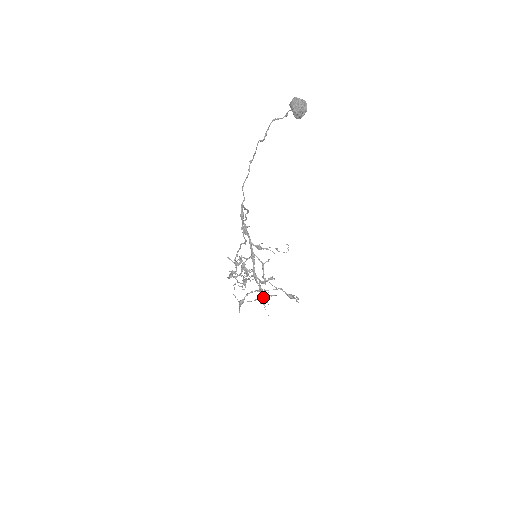
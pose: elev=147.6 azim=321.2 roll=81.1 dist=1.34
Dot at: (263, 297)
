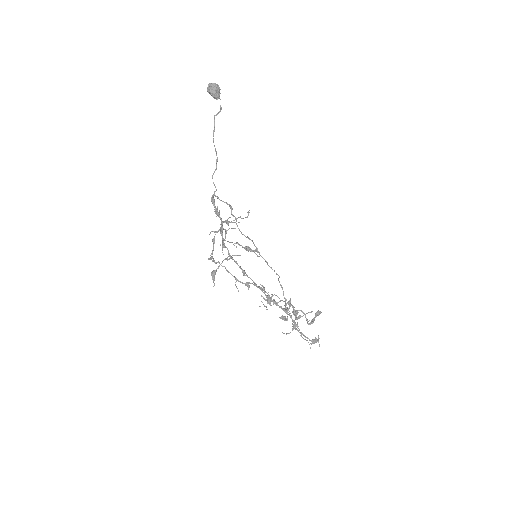
Dot at: (274, 302)
